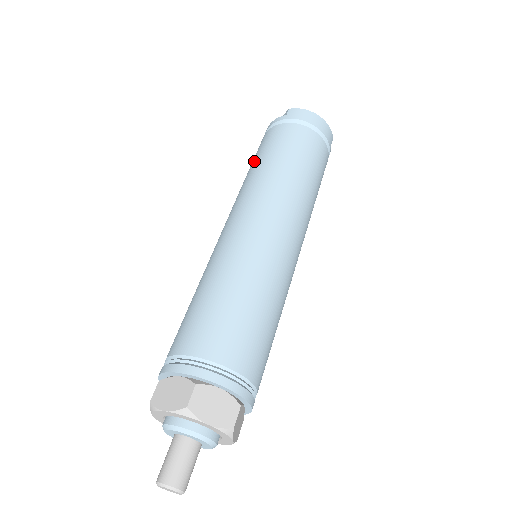
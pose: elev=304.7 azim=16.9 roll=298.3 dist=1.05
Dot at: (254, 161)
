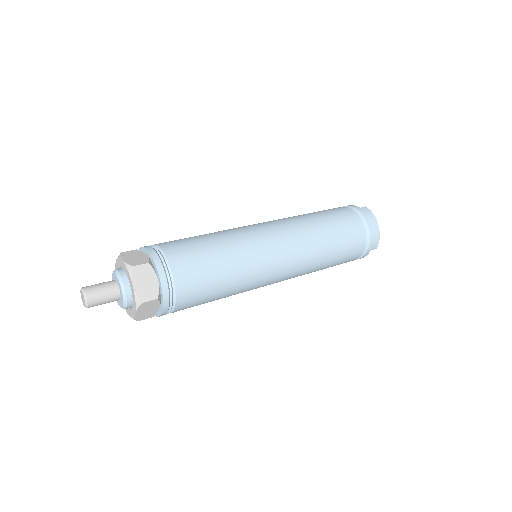
Dot at: (313, 212)
